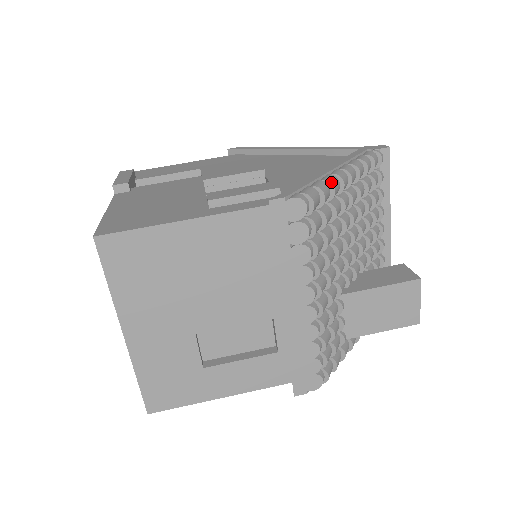
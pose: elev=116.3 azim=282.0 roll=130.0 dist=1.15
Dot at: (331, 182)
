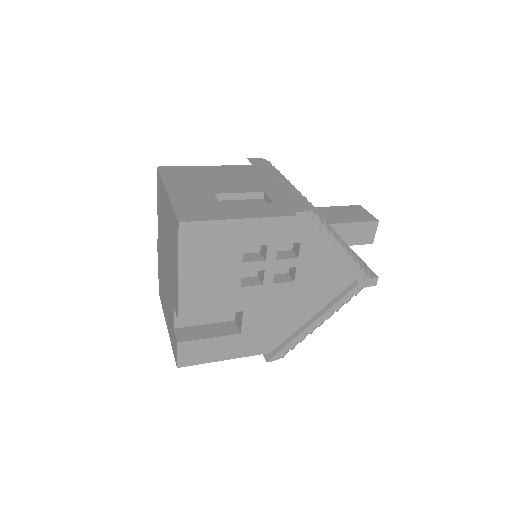
Dot at: occluded
